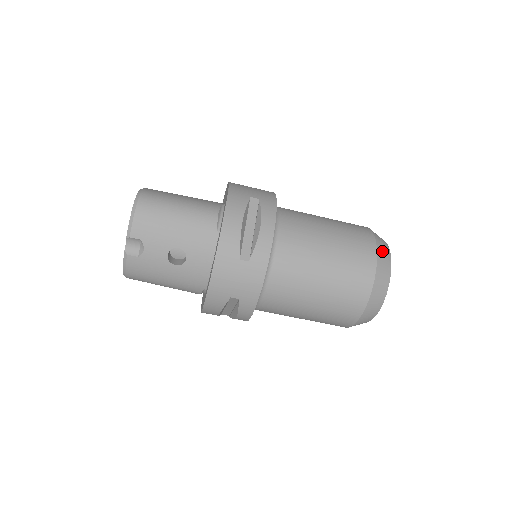
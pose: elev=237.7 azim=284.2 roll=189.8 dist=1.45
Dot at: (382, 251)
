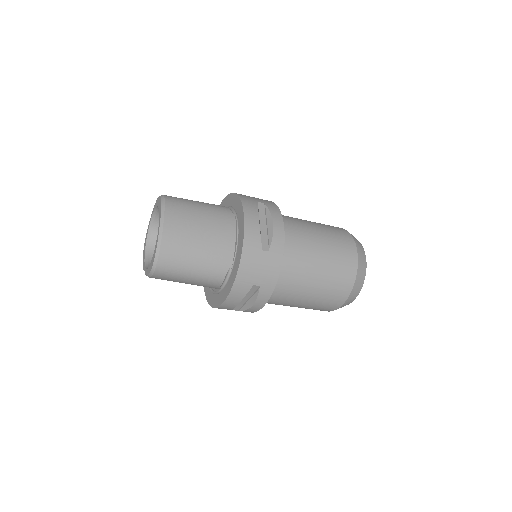
Dot at: (349, 301)
